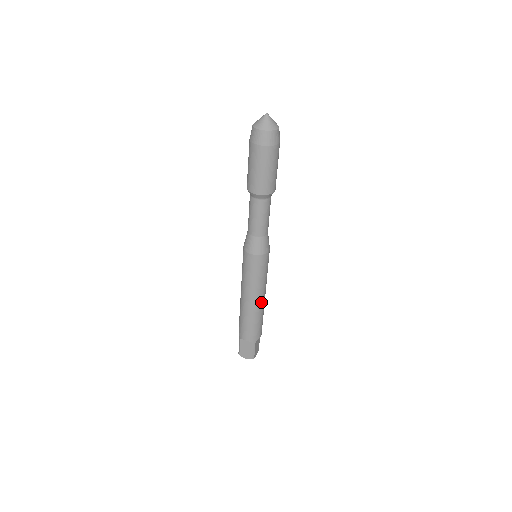
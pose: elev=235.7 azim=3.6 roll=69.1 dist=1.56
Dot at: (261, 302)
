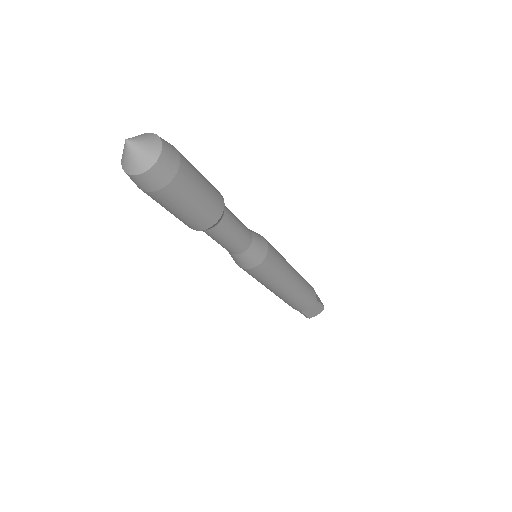
Dot at: (296, 277)
